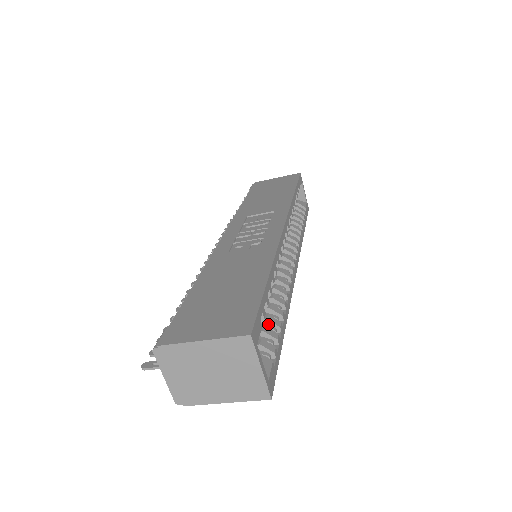
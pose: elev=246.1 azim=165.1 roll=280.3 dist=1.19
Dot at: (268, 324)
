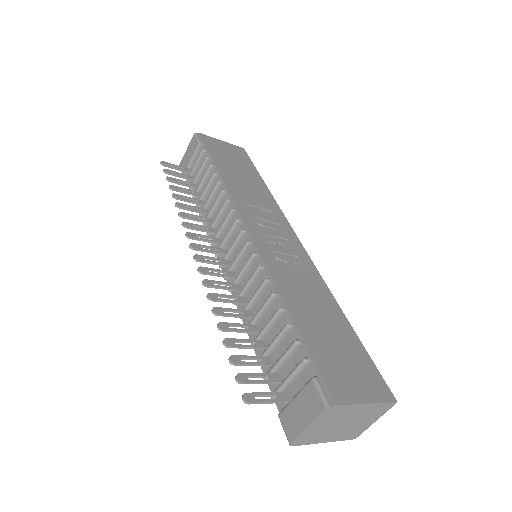
Dot at: occluded
